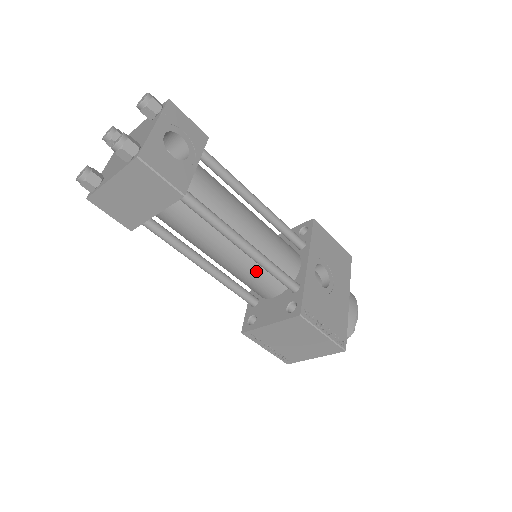
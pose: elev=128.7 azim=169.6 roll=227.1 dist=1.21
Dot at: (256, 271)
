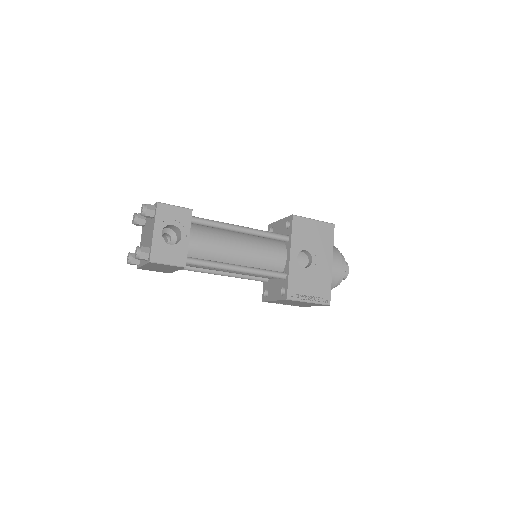
Dot at: occluded
